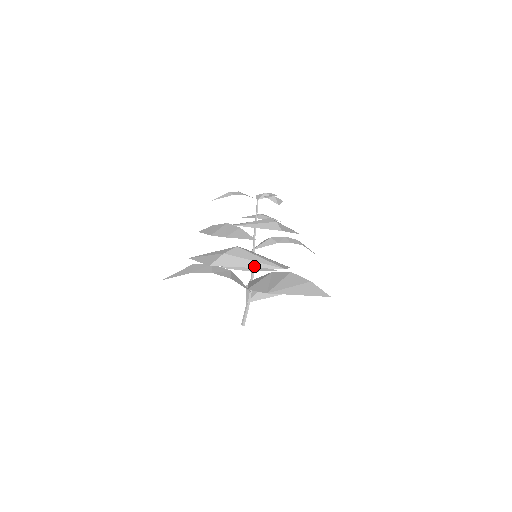
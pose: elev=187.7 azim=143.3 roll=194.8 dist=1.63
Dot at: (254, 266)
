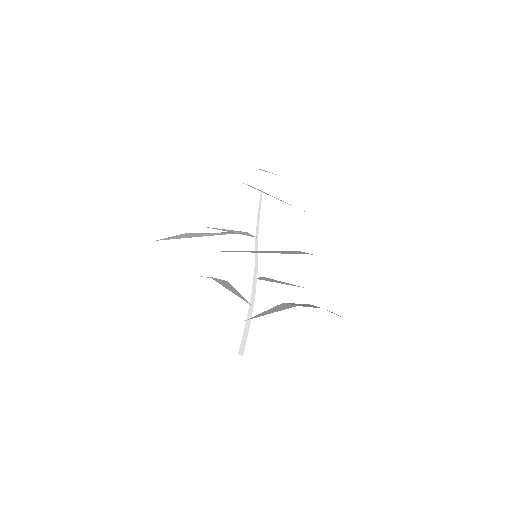
Dot at: (210, 235)
